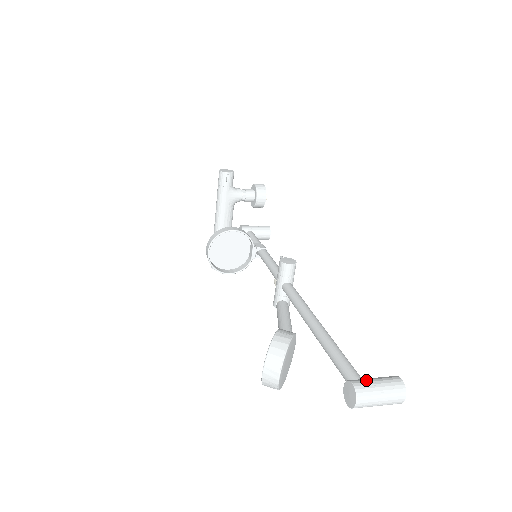
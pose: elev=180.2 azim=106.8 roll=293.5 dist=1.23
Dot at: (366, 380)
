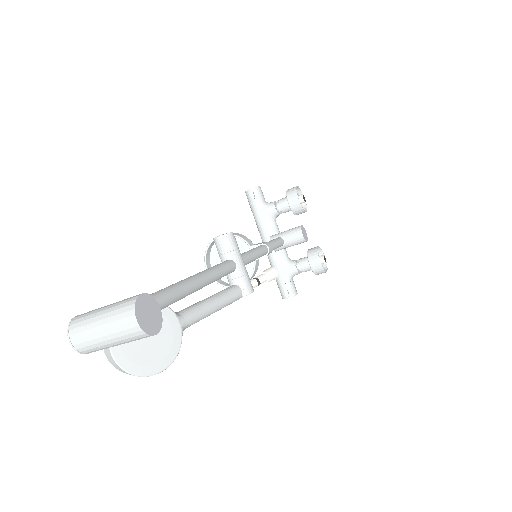
Dot at: (98, 308)
